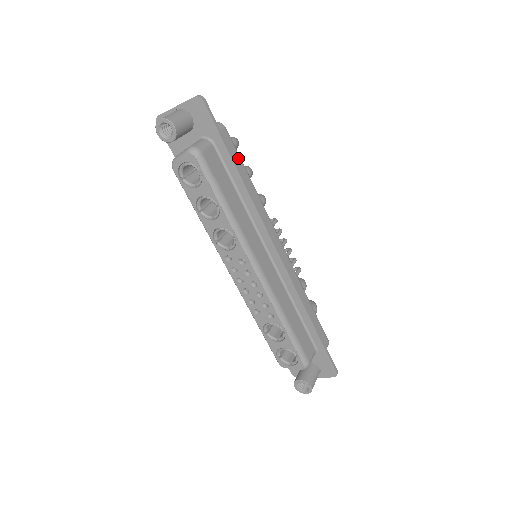
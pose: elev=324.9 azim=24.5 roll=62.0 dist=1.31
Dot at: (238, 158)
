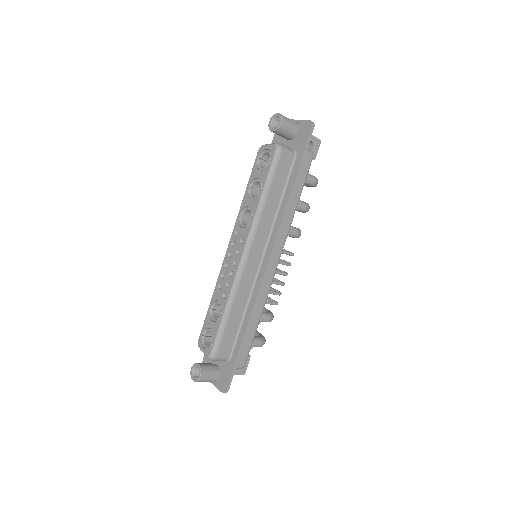
Dot at: (302, 181)
